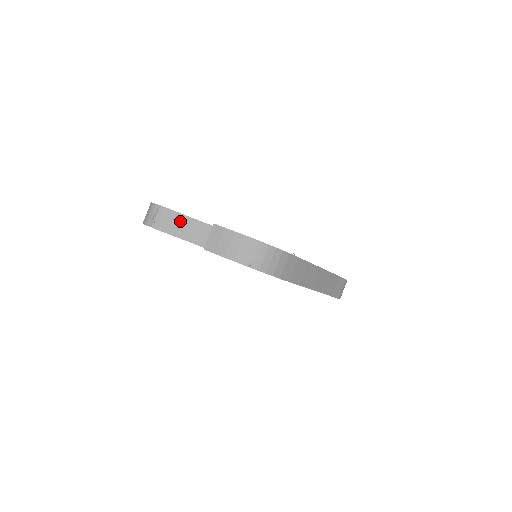
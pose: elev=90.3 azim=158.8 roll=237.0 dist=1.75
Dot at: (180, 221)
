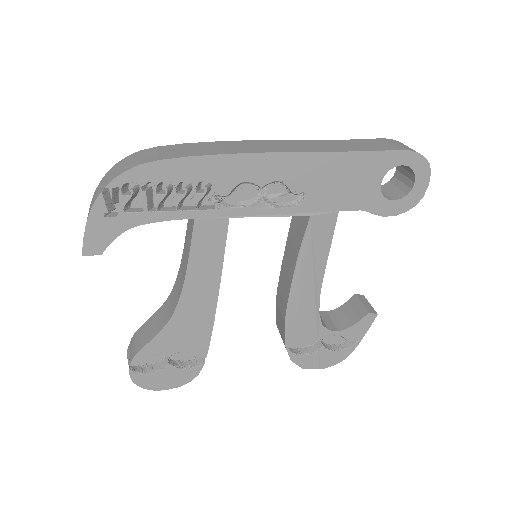
Dot at: (148, 327)
